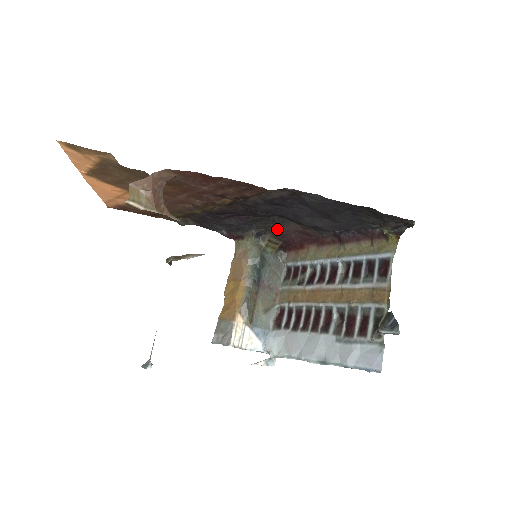
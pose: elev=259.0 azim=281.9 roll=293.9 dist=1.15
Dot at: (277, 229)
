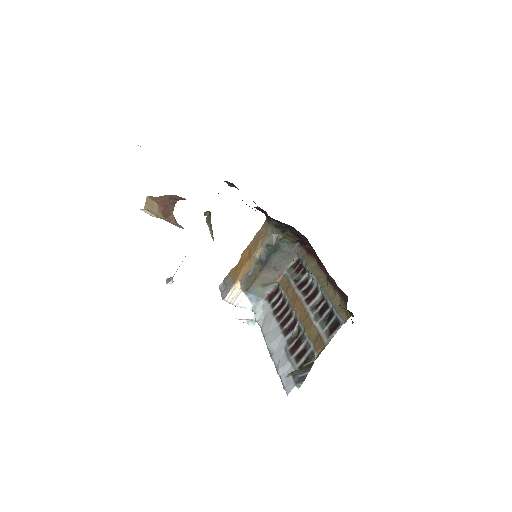
Dot at: (295, 231)
